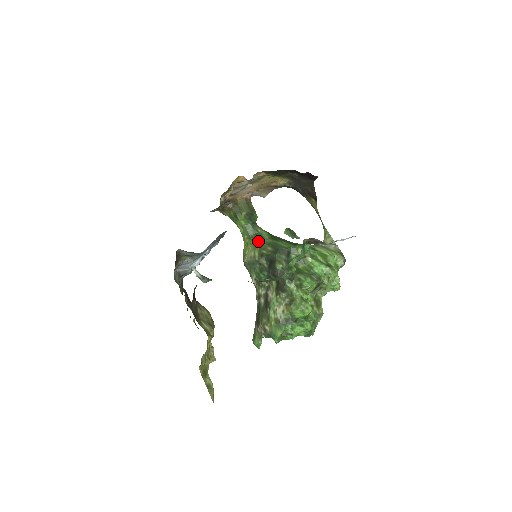
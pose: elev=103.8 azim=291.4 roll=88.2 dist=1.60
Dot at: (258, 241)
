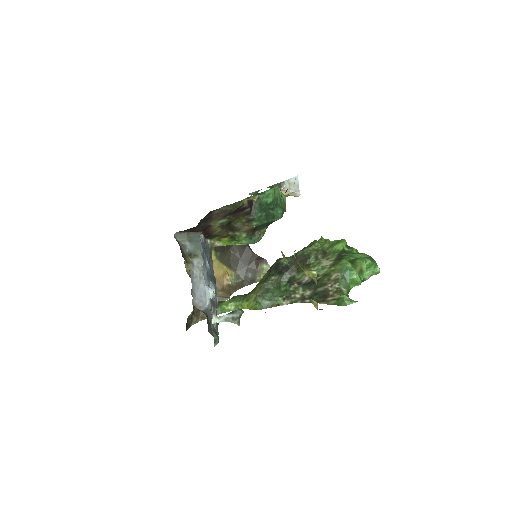
Dot at: (253, 290)
